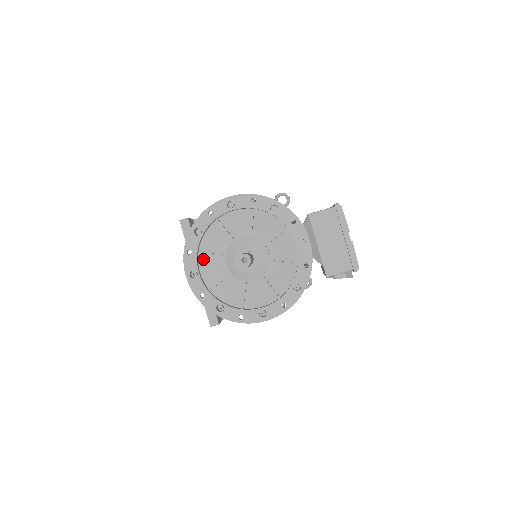
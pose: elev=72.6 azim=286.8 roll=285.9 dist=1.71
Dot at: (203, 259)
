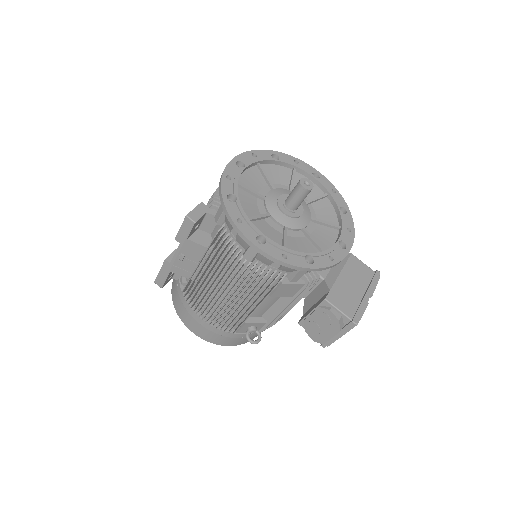
Dot at: (256, 171)
